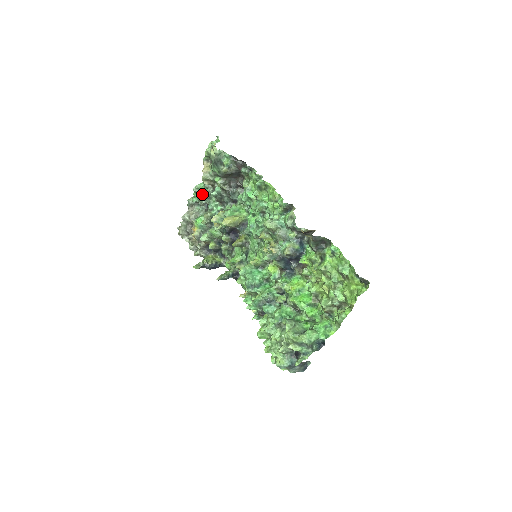
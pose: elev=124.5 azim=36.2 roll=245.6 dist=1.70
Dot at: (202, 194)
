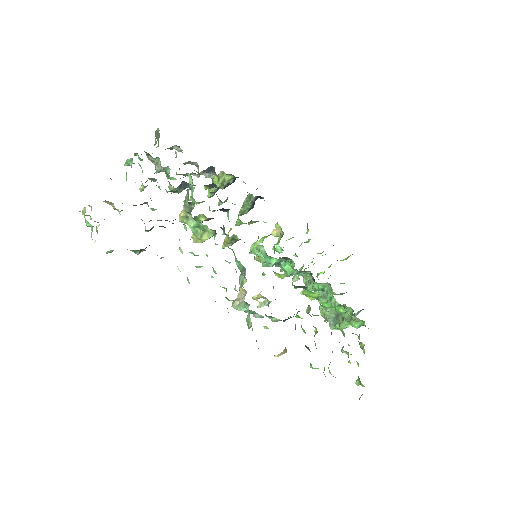
Dot at: occluded
